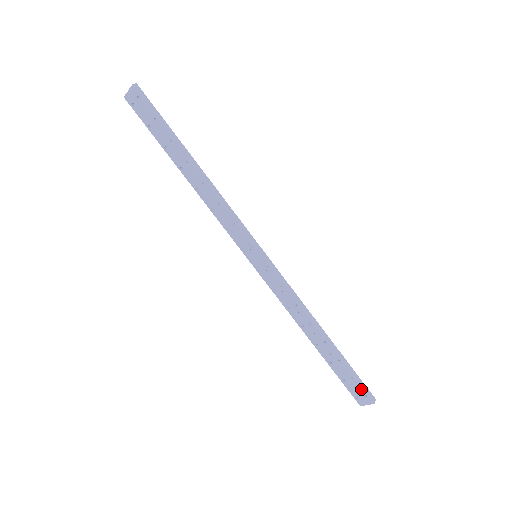
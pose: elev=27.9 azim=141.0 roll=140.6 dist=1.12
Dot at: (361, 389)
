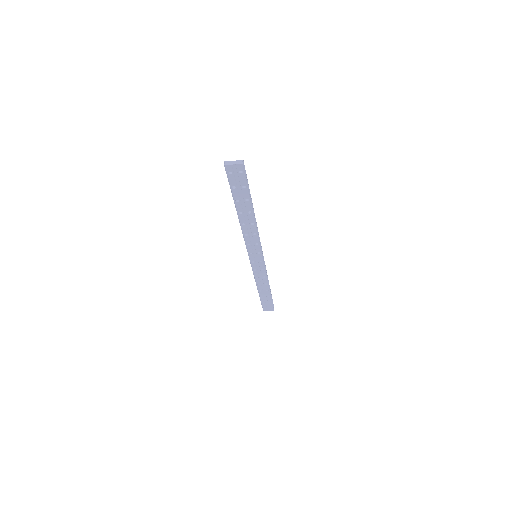
Dot at: (272, 306)
